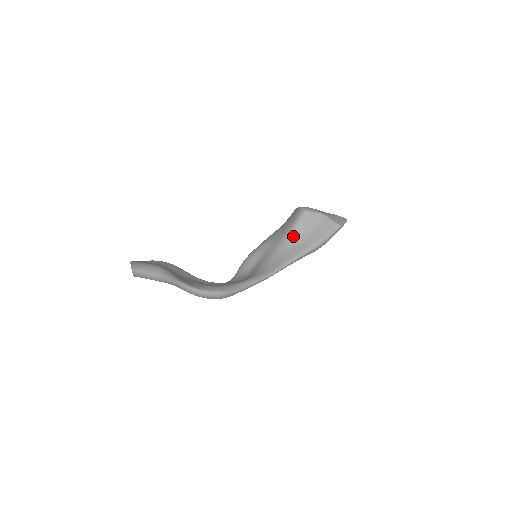
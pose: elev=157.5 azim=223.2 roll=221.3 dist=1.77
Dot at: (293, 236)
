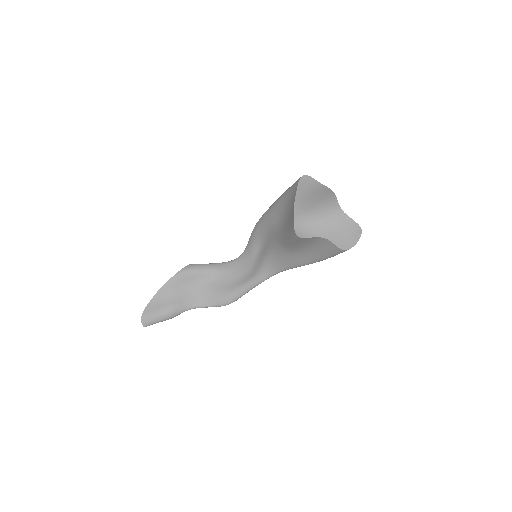
Dot at: (291, 247)
